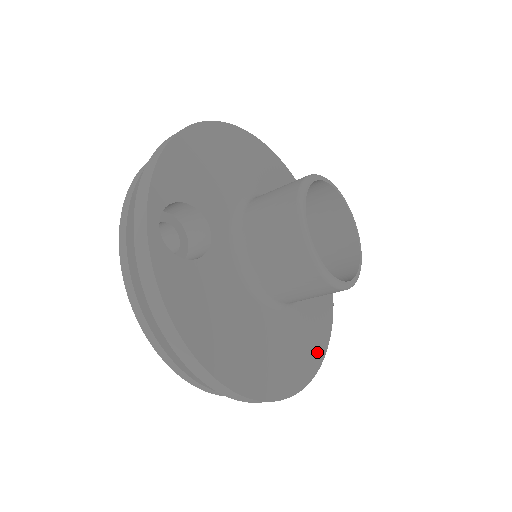
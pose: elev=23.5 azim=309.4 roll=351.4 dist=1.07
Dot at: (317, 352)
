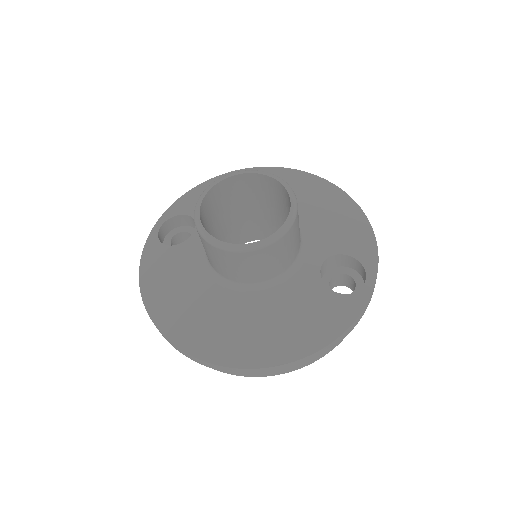
Dot at: (291, 346)
